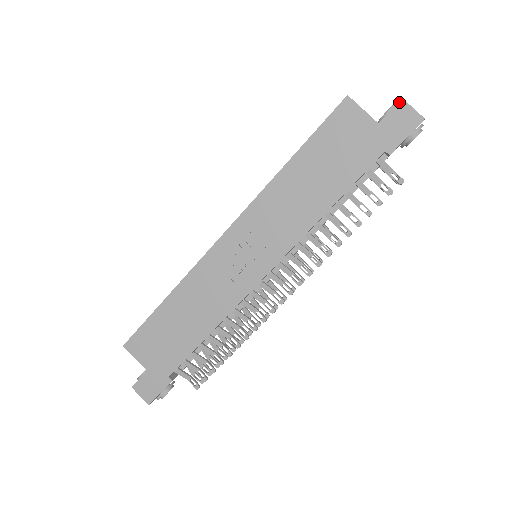
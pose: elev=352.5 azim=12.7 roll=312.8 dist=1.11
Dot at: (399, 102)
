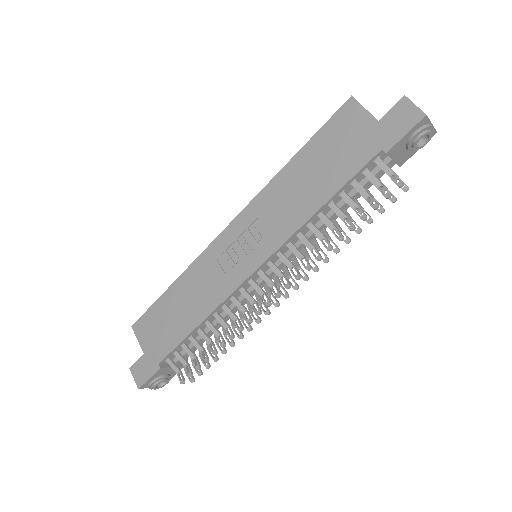
Dot at: (401, 99)
